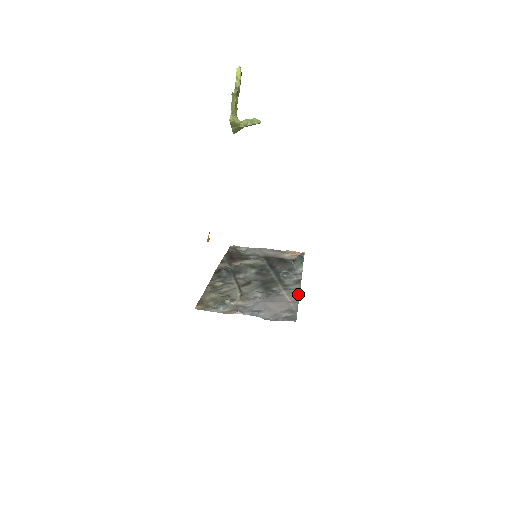
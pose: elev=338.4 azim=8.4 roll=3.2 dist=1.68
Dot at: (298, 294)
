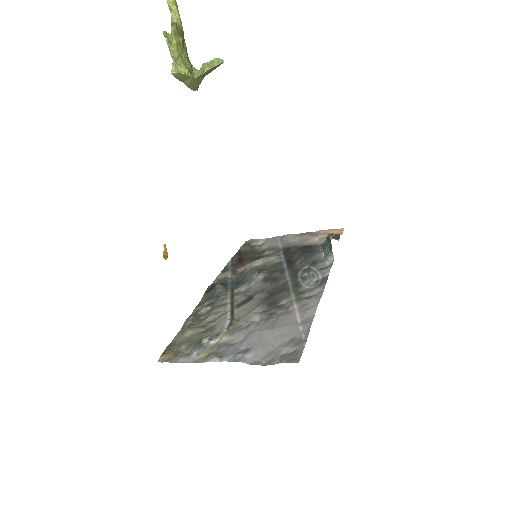
Dot at: (315, 306)
